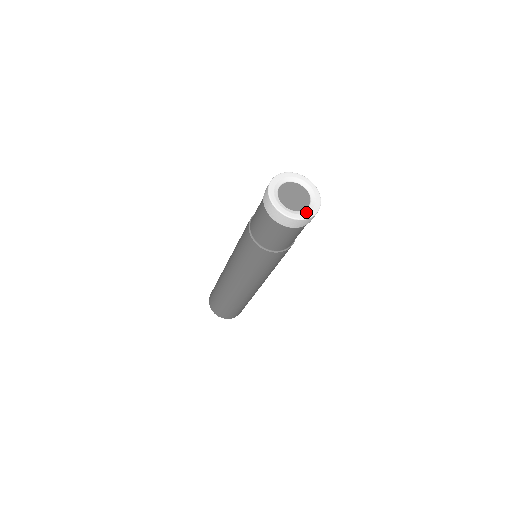
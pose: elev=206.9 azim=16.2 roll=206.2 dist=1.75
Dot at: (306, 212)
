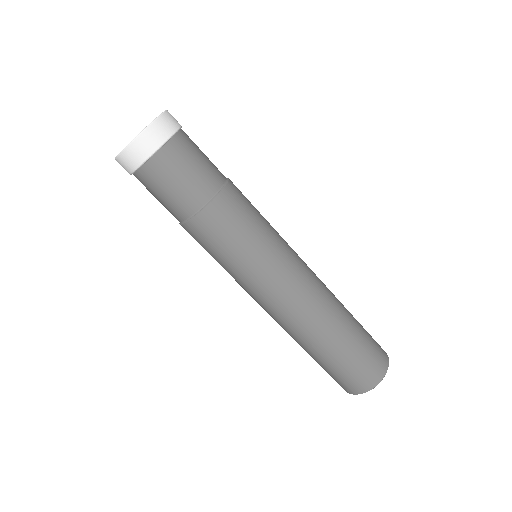
Dot at: occluded
